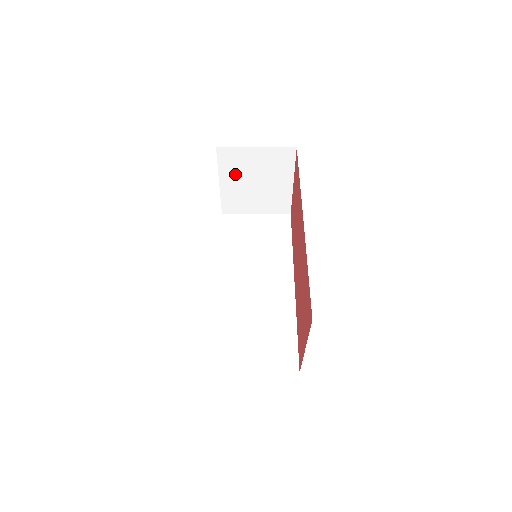
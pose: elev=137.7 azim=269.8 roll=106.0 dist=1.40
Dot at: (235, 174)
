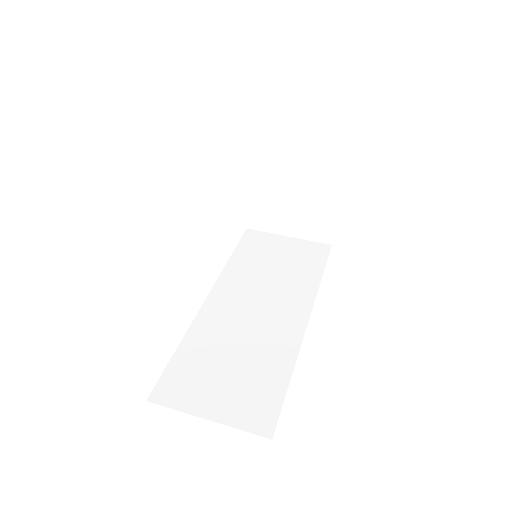
Dot at: (267, 171)
